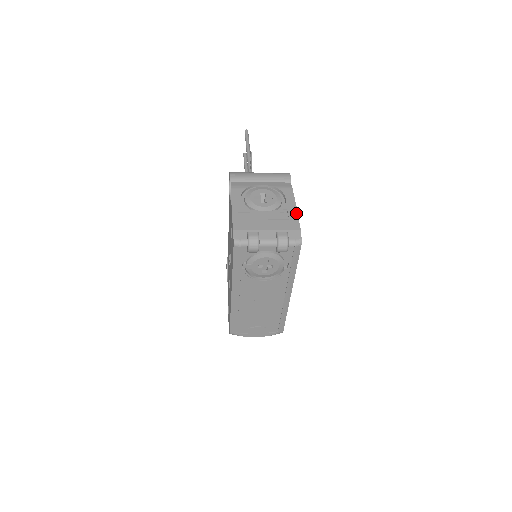
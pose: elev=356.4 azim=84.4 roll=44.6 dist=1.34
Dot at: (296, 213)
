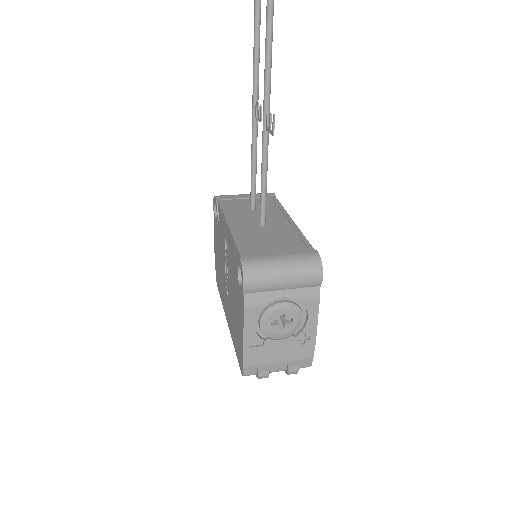
Dot at: (314, 338)
